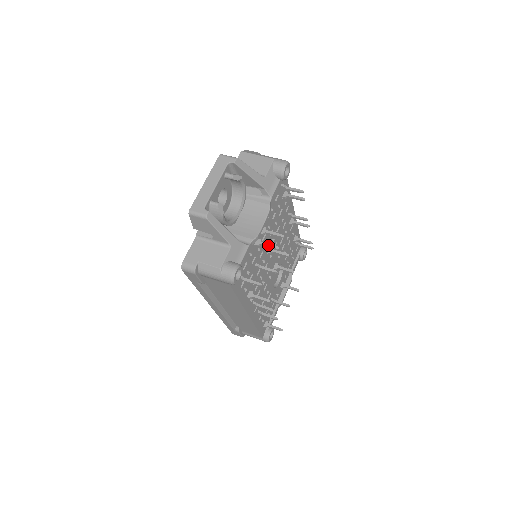
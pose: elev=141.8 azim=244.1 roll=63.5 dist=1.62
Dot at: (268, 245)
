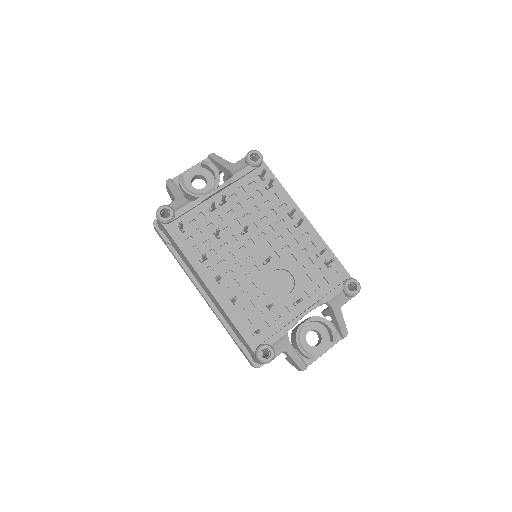
Dot at: (212, 204)
